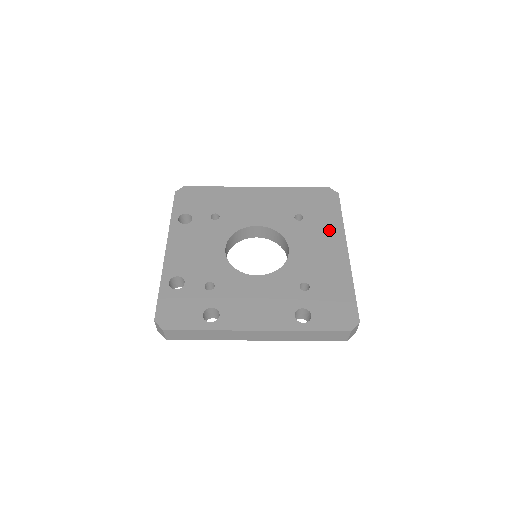
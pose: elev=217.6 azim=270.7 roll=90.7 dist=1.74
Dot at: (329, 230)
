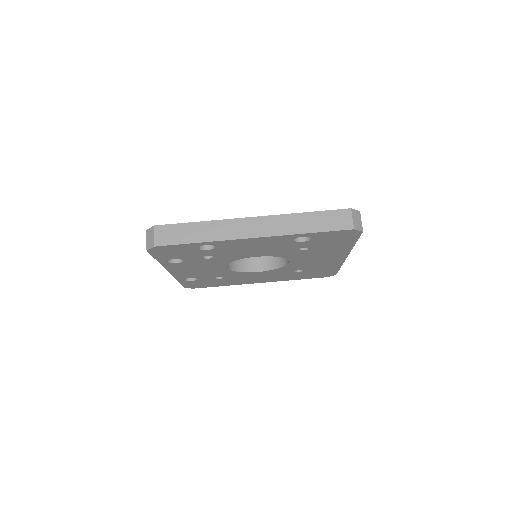
Dot at: occluded
